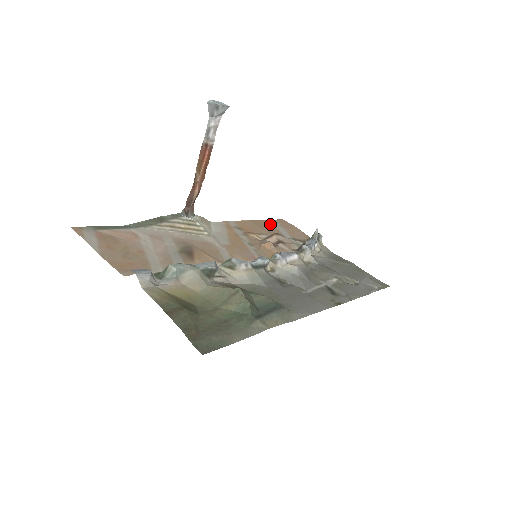
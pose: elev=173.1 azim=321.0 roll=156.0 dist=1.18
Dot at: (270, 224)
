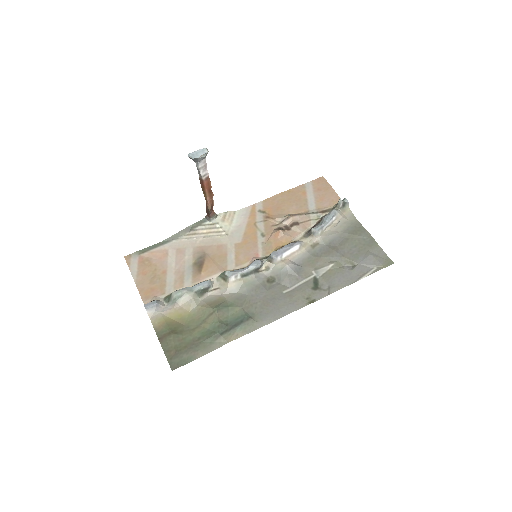
Dot at: (302, 192)
